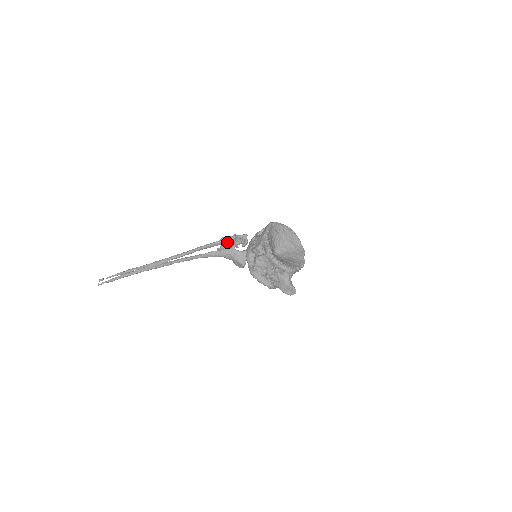
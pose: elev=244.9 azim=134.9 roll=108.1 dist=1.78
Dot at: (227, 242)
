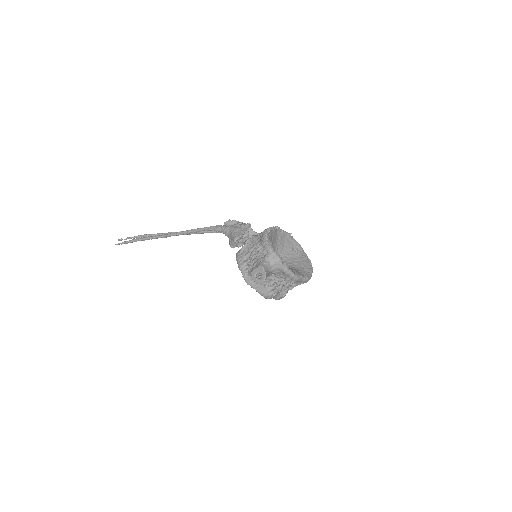
Dot at: occluded
